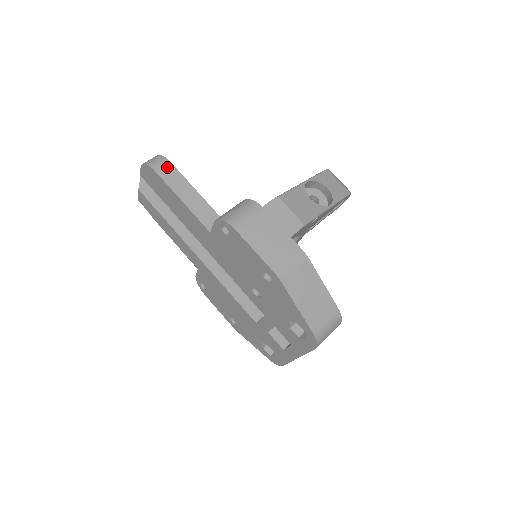
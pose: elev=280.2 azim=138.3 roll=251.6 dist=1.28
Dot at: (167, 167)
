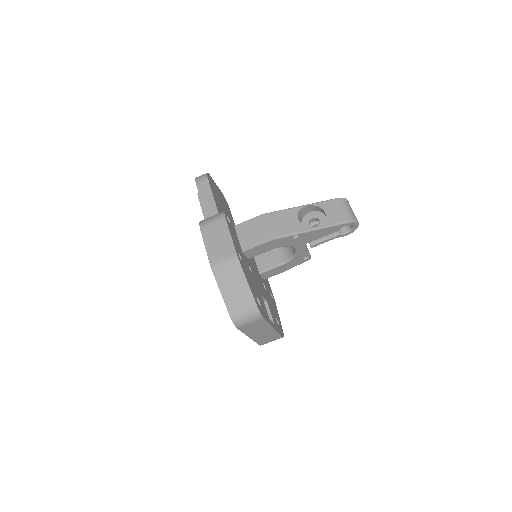
Dot at: (204, 182)
